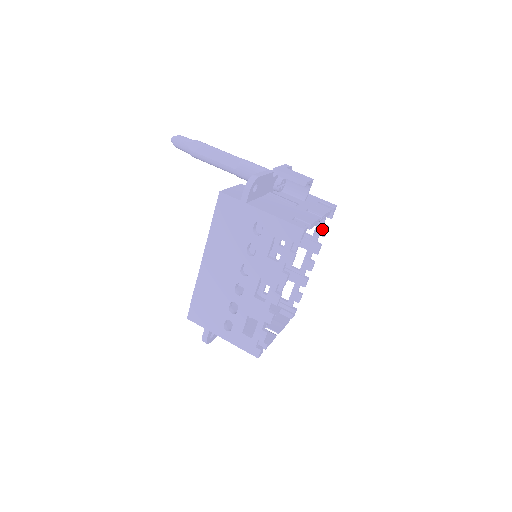
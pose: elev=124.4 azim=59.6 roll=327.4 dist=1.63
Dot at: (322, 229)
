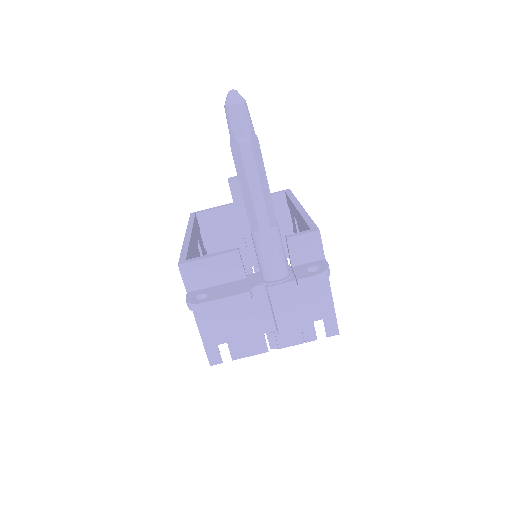
Dot at: occluded
